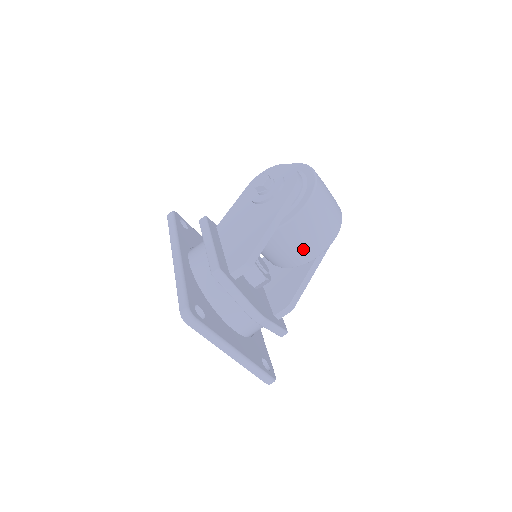
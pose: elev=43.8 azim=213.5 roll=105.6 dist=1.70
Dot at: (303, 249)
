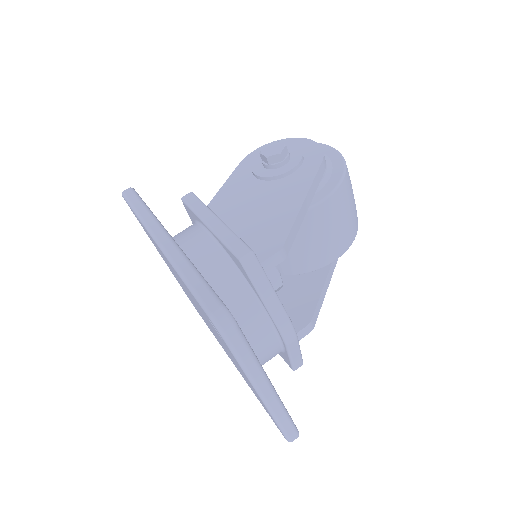
Dot at: (326, 245)
